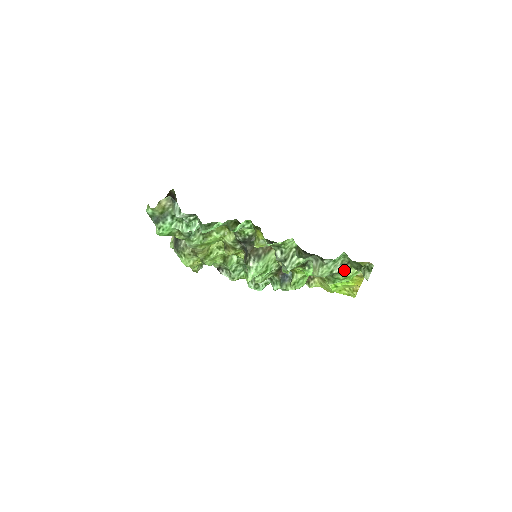
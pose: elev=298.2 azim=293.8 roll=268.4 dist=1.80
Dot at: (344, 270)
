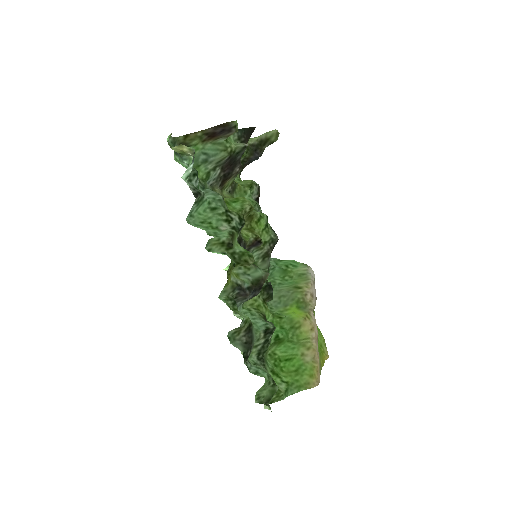
Dot at: occluded
